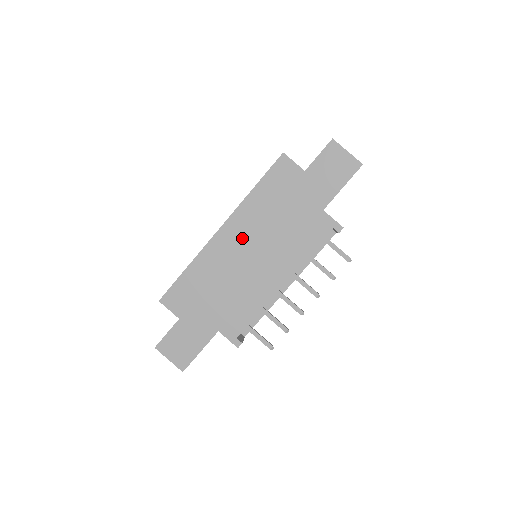
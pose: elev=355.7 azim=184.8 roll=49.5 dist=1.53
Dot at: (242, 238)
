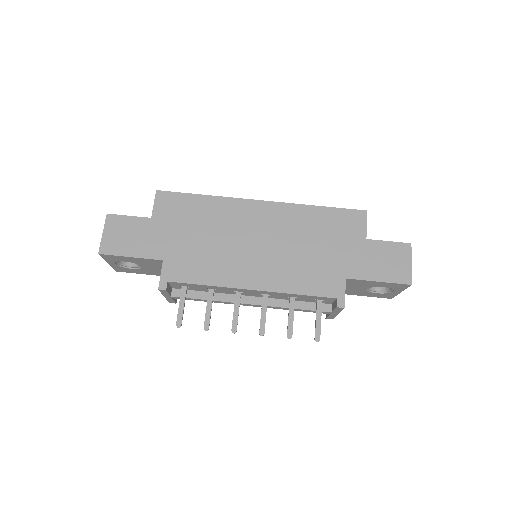
Dot at: (267, 225)
